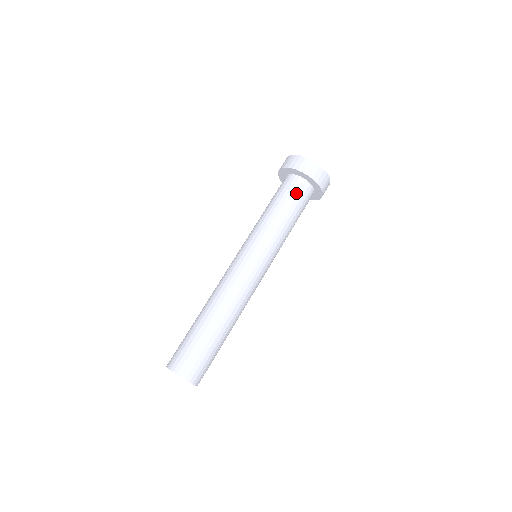
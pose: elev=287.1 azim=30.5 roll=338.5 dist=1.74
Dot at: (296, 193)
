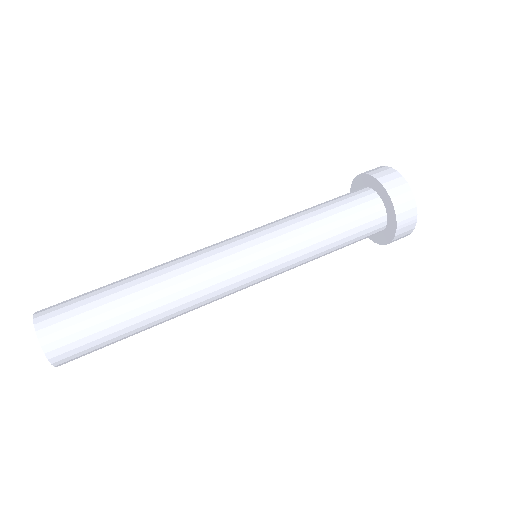
Dot at: (358, 207)
